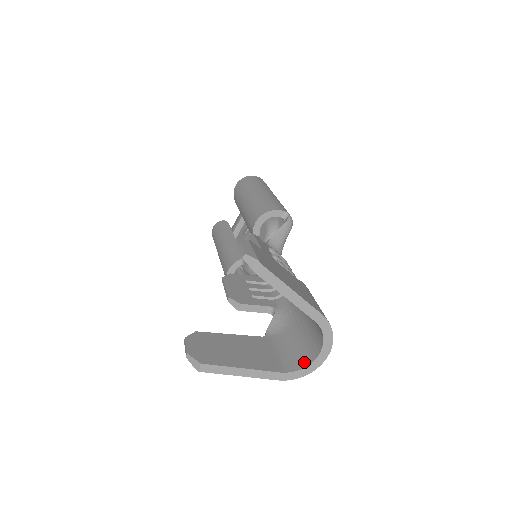
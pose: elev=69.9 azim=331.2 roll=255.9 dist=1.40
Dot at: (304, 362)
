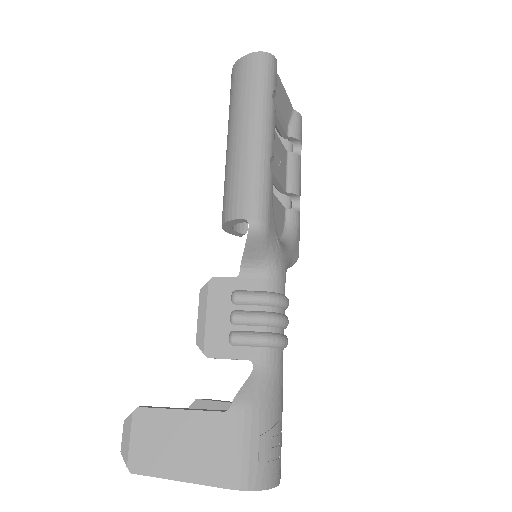
Dot at: occluded
